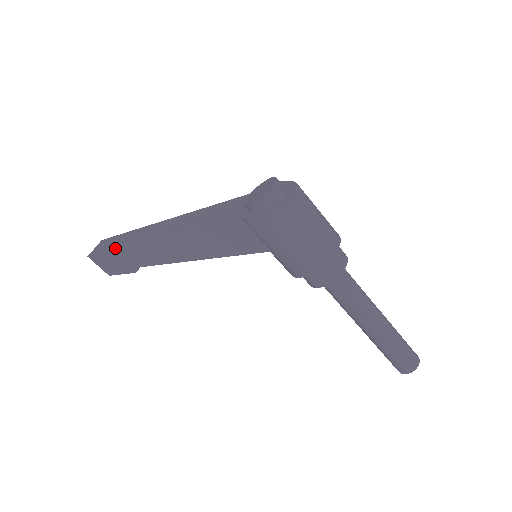
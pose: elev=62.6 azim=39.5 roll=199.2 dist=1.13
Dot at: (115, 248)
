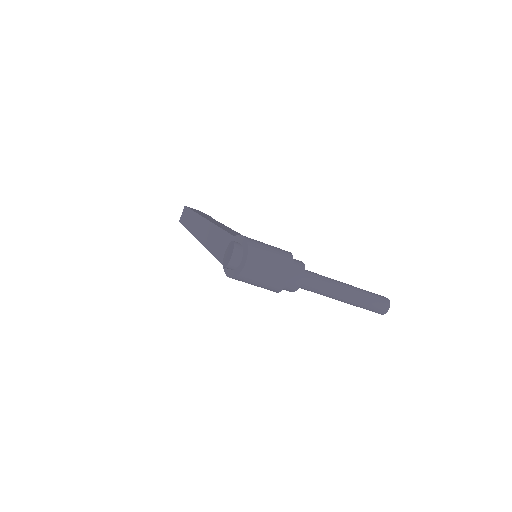
Dot at: (187, 228)
